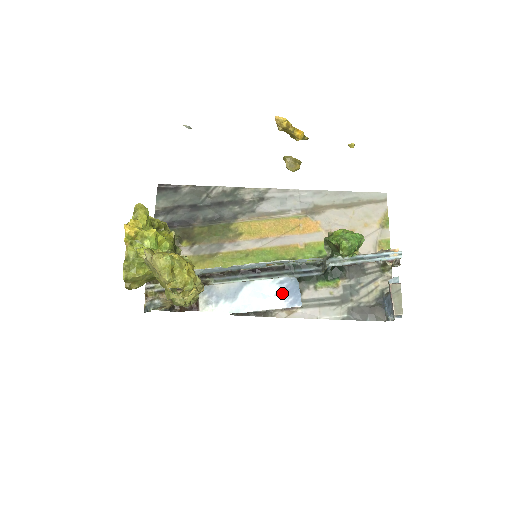
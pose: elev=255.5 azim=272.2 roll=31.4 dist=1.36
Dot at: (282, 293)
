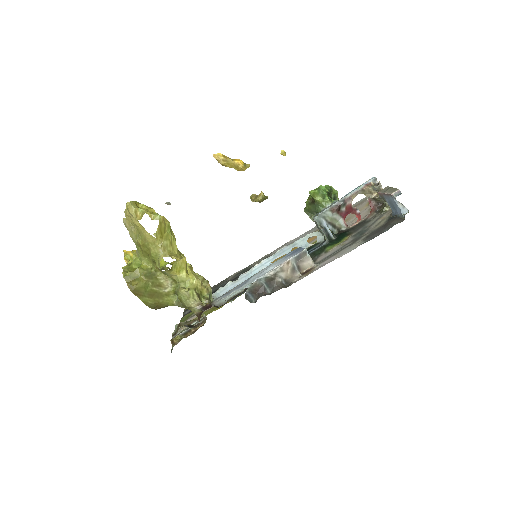
Dot at: (286, 257)
